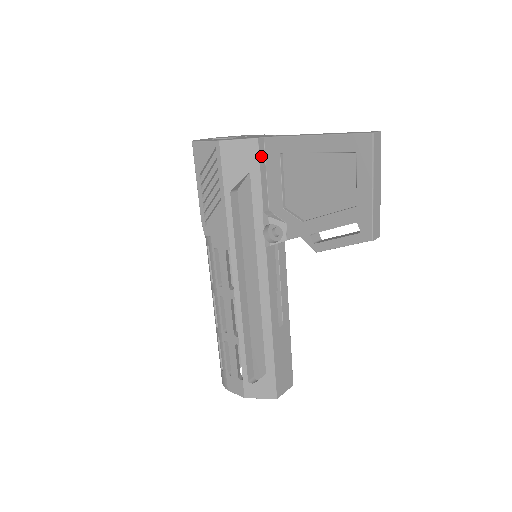
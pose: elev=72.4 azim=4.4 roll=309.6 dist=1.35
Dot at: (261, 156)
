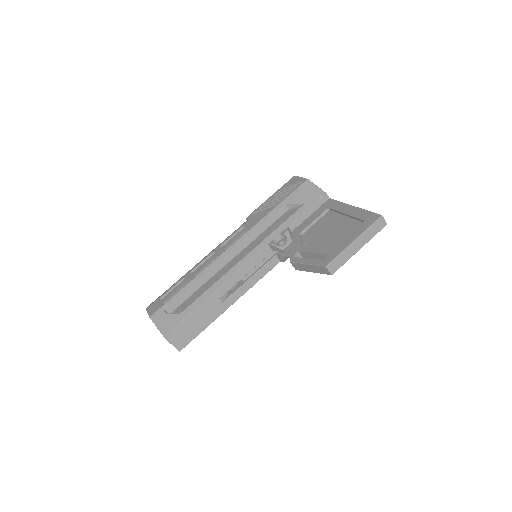
Dot at: (318, 203)
